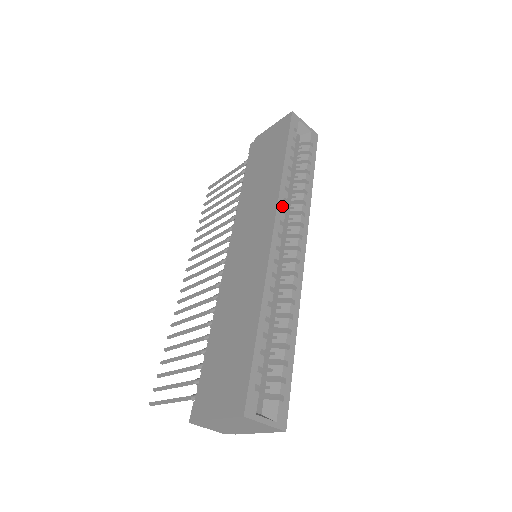
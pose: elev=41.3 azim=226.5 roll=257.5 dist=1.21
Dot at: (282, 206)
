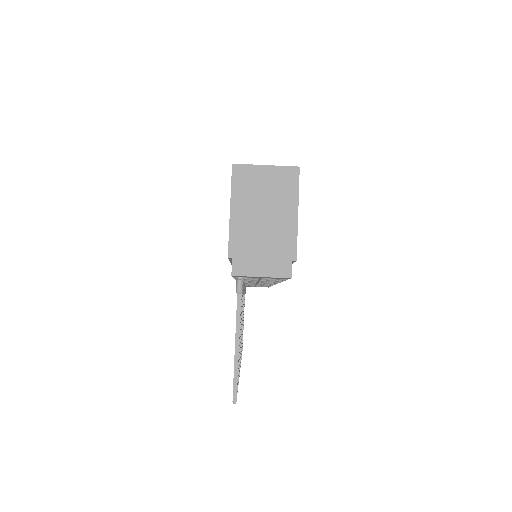
Dot at: occluded
